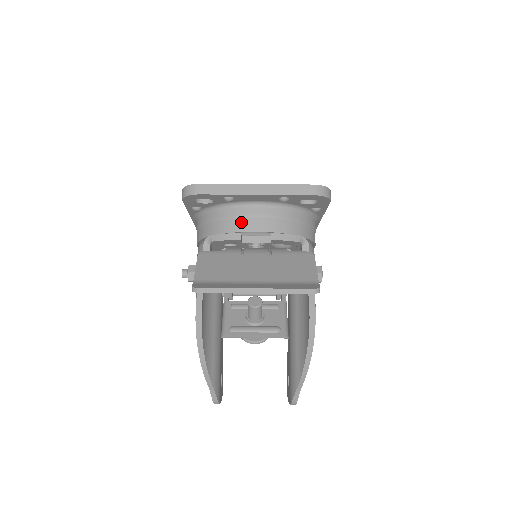
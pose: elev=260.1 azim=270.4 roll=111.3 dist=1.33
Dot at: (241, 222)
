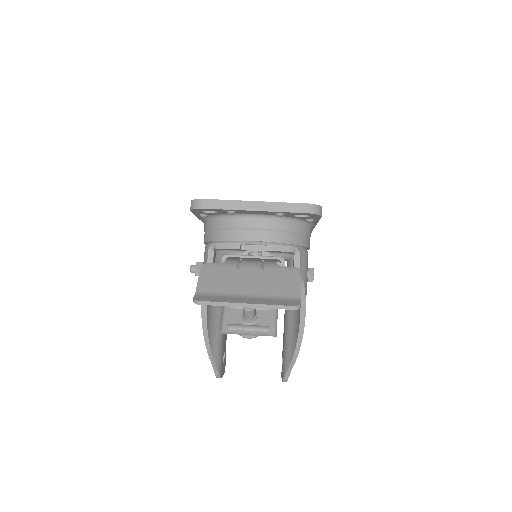
Dot at: (241, 232)
